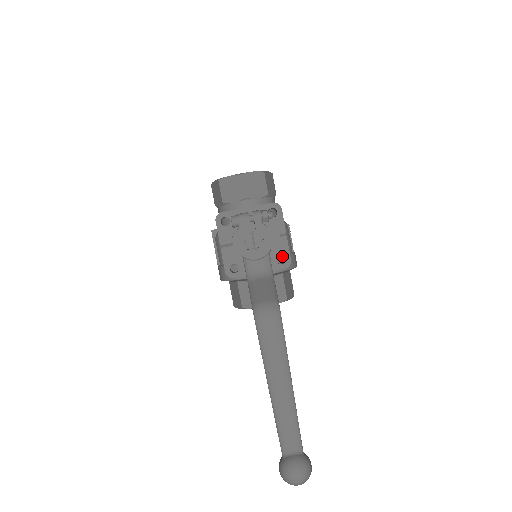
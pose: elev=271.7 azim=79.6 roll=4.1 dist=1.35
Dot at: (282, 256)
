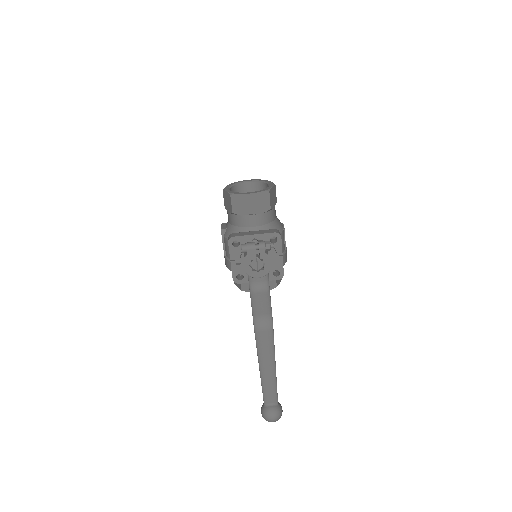
Dot at: occluded
